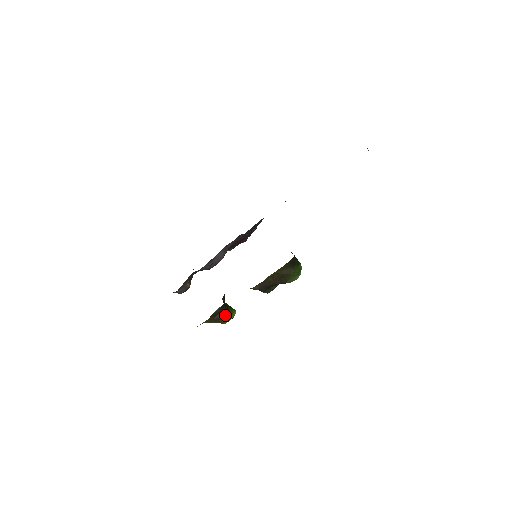
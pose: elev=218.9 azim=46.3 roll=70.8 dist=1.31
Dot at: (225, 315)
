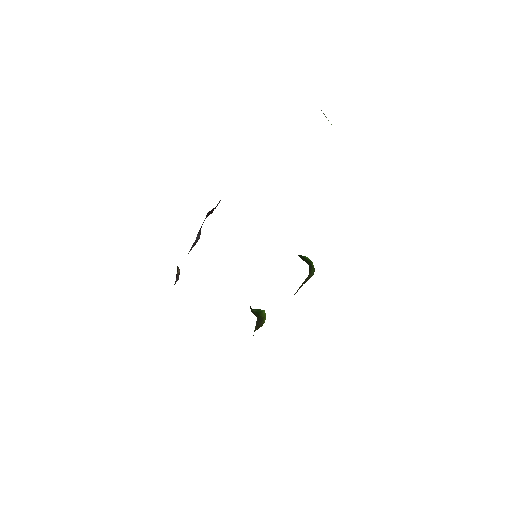
Dot at: (261, 323)
